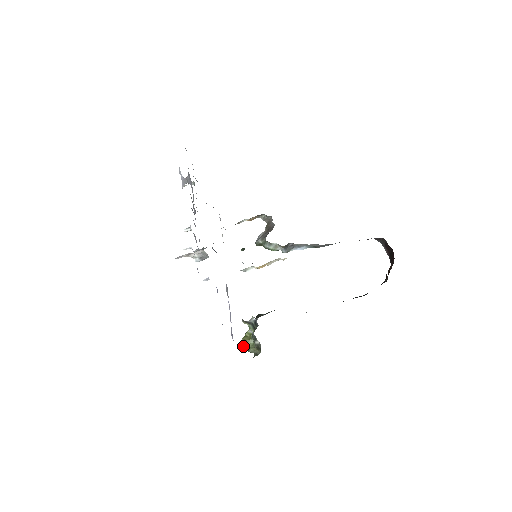
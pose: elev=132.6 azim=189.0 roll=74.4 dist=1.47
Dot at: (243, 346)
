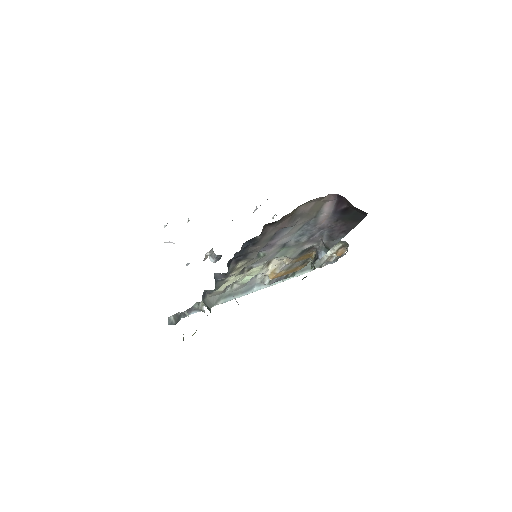
Dot at: occluded
